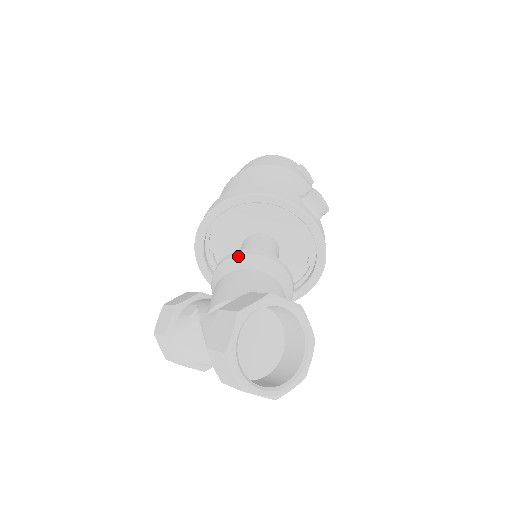
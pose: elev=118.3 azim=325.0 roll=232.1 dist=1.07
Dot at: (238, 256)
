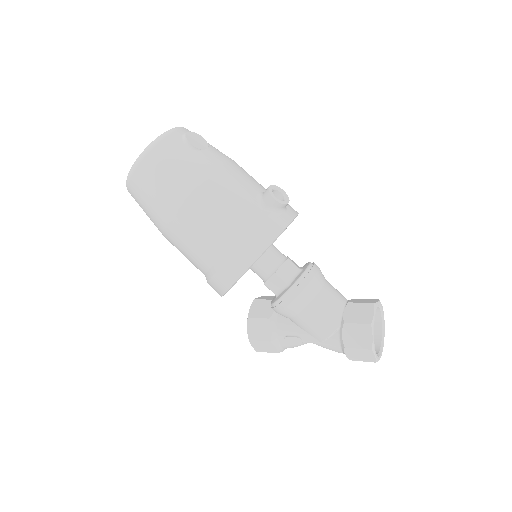
Dot at: (296, 299)
